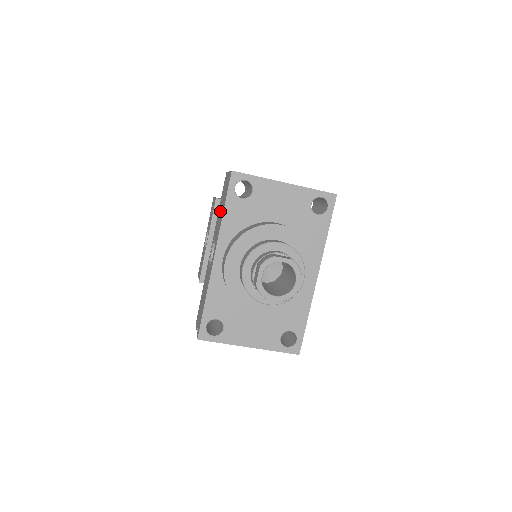
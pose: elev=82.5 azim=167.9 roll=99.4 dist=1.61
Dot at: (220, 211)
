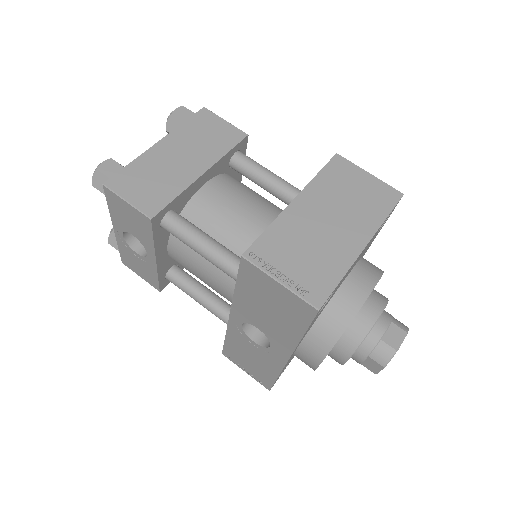
Dot at: (264, 311)
